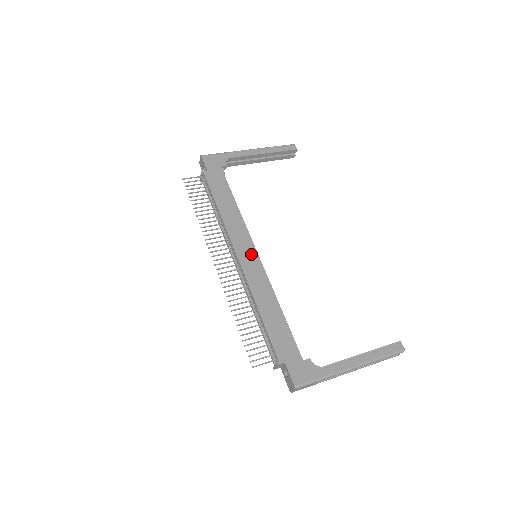
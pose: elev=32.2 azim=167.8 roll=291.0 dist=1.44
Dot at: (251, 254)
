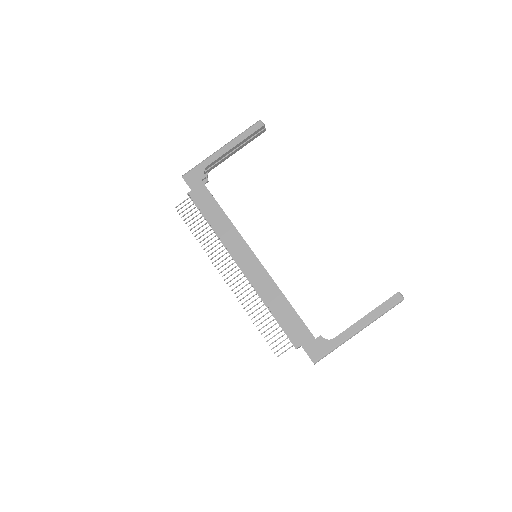
Dot at: (250, 259)
